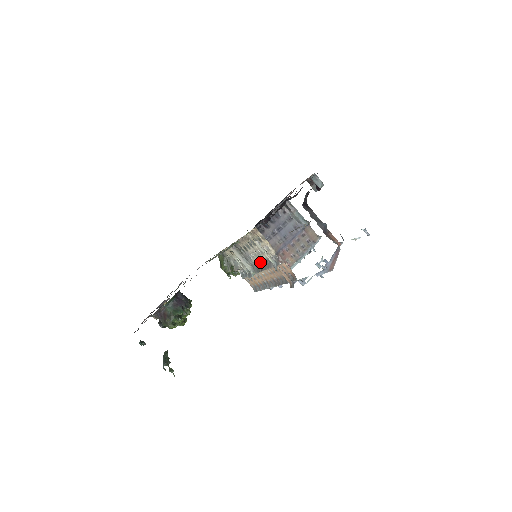
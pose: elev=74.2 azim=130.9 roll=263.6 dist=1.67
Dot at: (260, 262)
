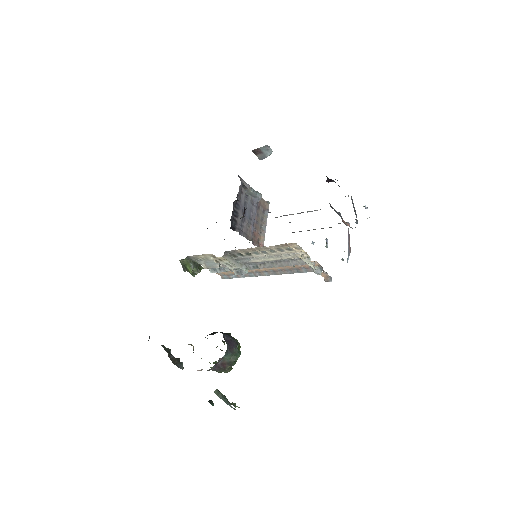
Dot at: (265, 261)
